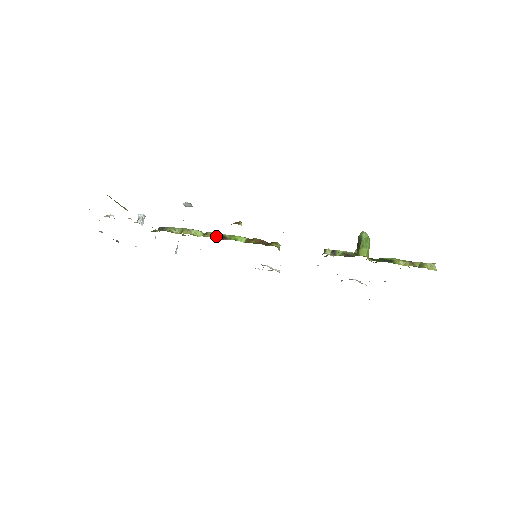
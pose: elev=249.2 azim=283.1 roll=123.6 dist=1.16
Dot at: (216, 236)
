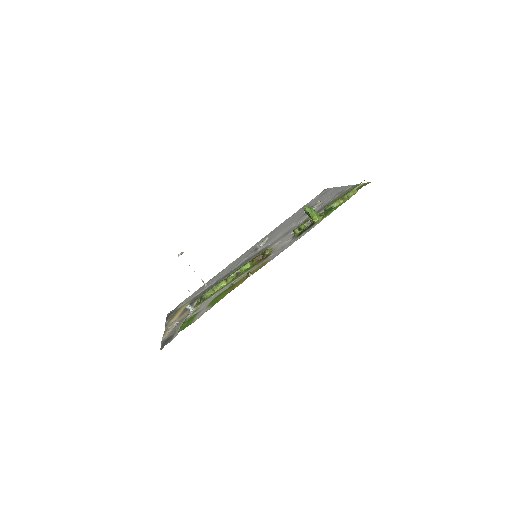
Dot at: (233, 277)
